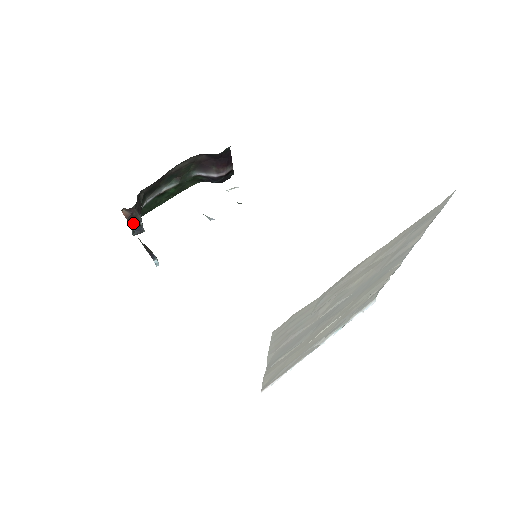
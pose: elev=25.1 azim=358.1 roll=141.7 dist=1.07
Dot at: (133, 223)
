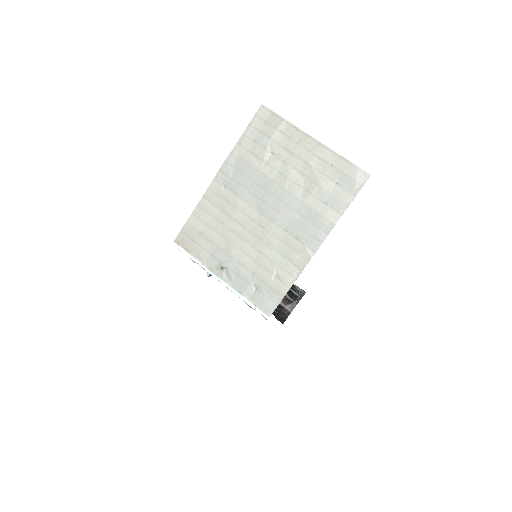
Dot at: occluded
